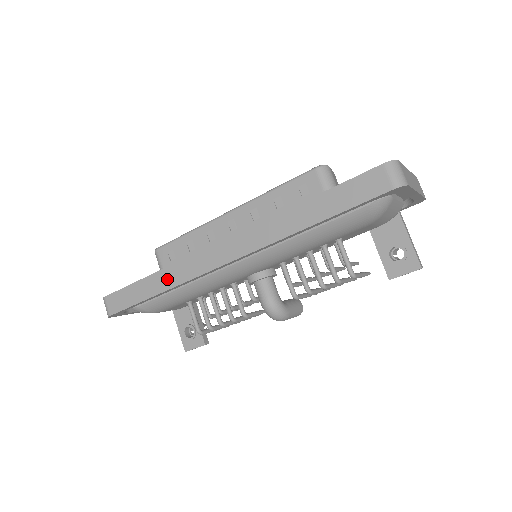
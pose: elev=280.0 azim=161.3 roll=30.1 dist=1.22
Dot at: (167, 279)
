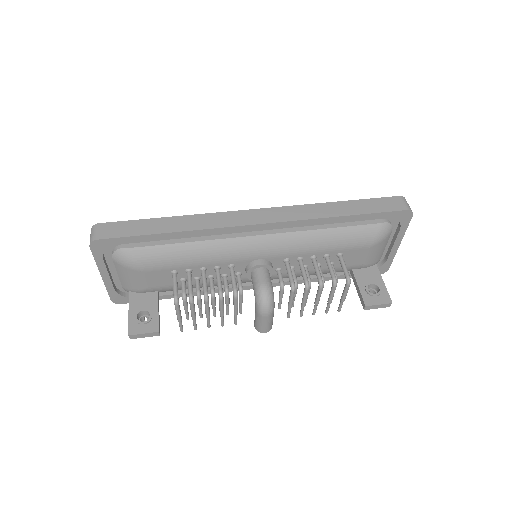
Dot at: (188, 223)
